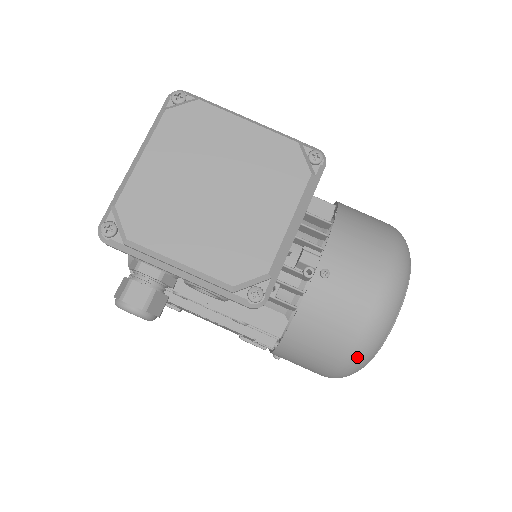
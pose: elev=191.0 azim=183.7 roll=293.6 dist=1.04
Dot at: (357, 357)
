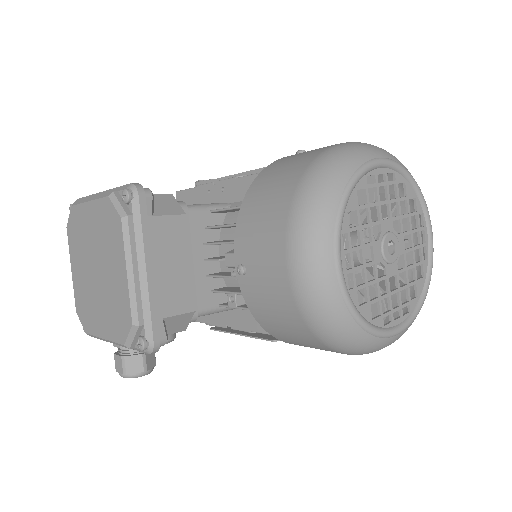
Dot at: (329, 337)
